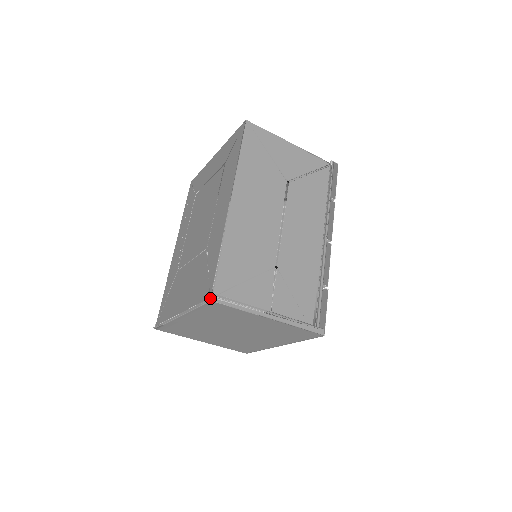
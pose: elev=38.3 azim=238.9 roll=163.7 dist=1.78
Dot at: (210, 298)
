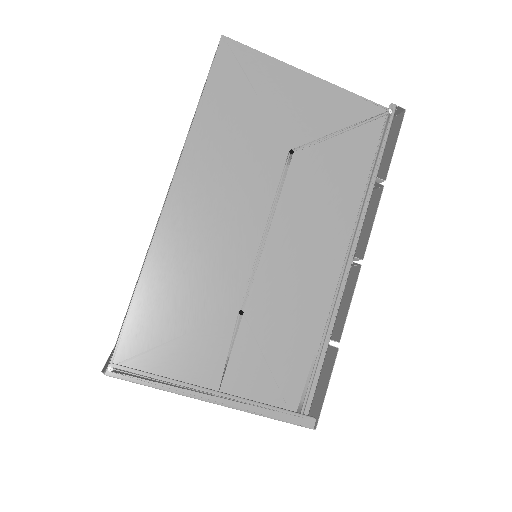
Dot at: (106, 369)
